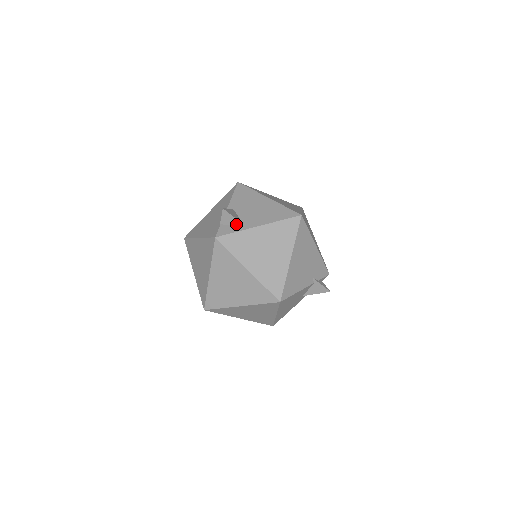
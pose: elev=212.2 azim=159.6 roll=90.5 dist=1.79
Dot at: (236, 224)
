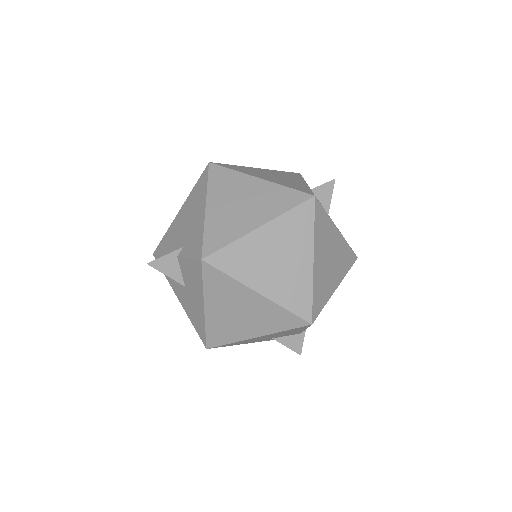
Dot at: (323, 206)
